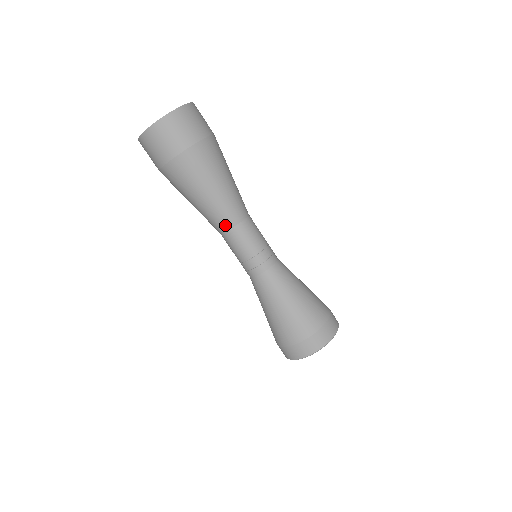
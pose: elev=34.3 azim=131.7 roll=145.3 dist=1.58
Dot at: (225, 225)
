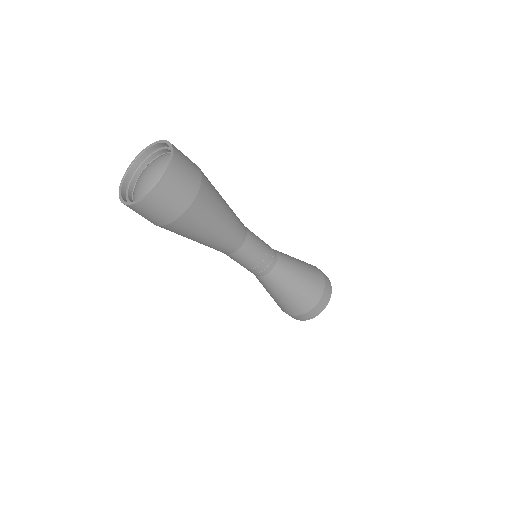
Dot at: (232, 249)
